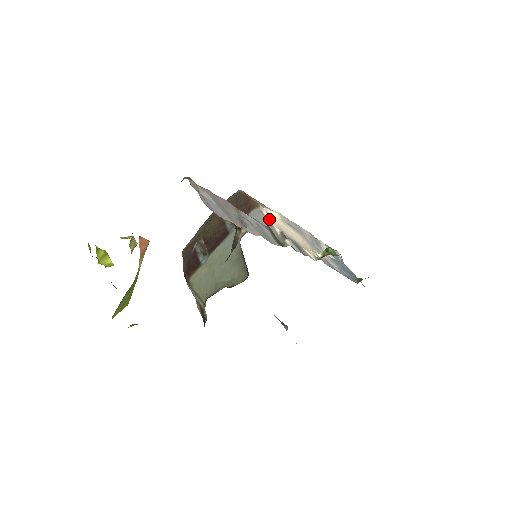
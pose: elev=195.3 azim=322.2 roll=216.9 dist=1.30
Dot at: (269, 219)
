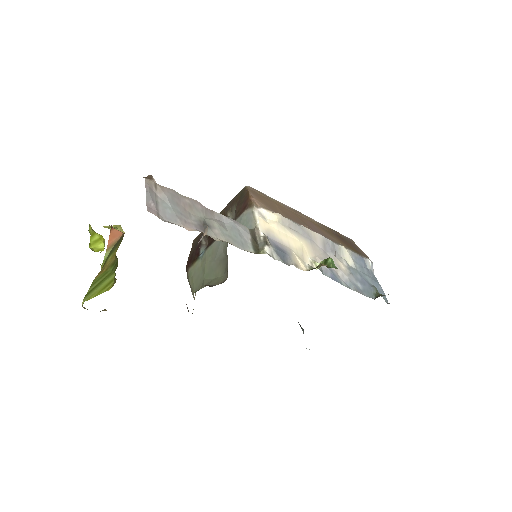
Dot at: (258, 221)
